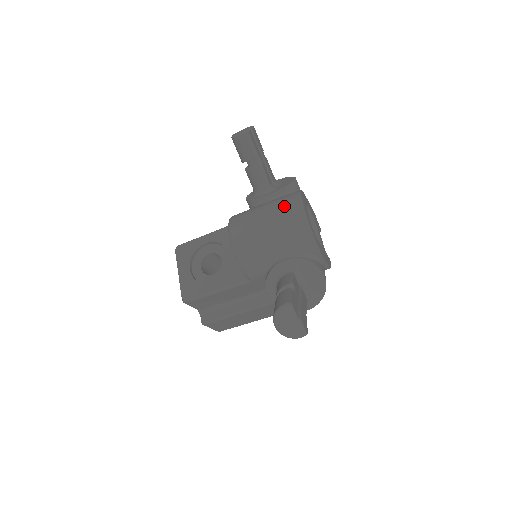
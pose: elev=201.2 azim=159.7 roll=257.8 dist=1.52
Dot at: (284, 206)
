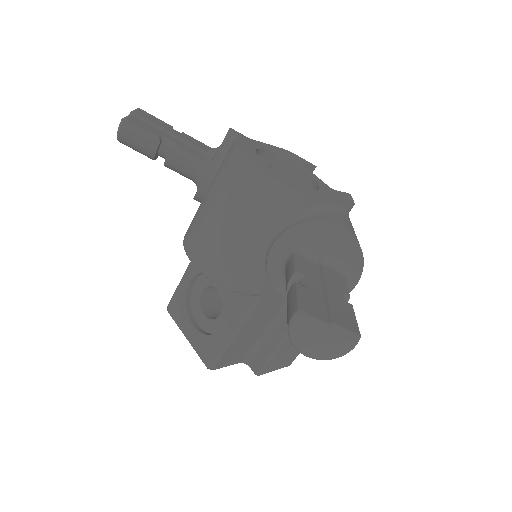
Dot at: (224, 175)
